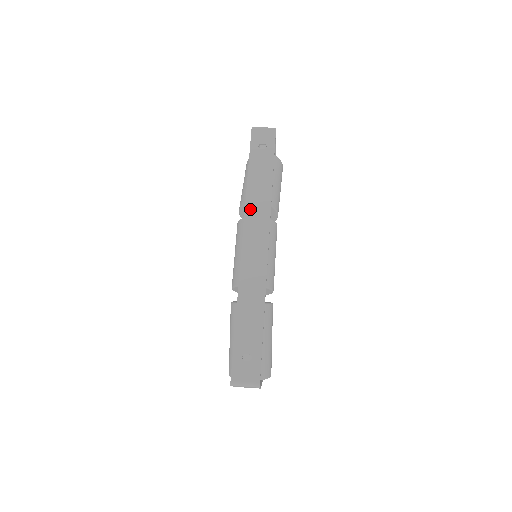
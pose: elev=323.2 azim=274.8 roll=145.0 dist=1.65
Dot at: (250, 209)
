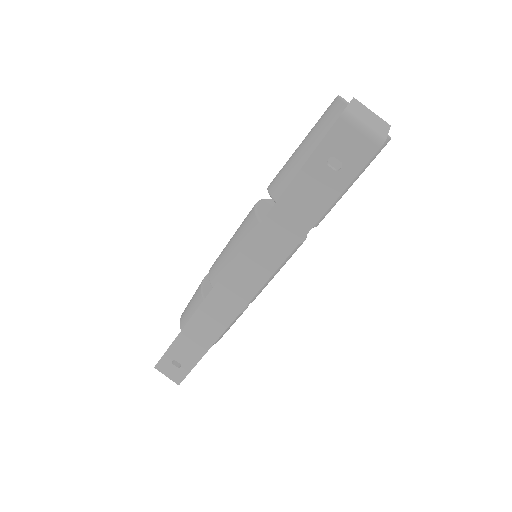
Dot at: (256, 244)
